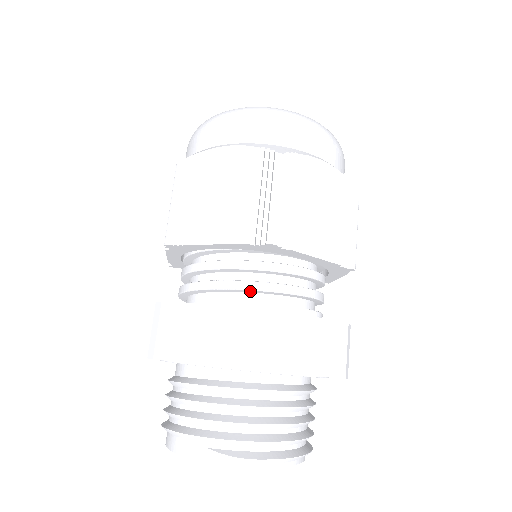
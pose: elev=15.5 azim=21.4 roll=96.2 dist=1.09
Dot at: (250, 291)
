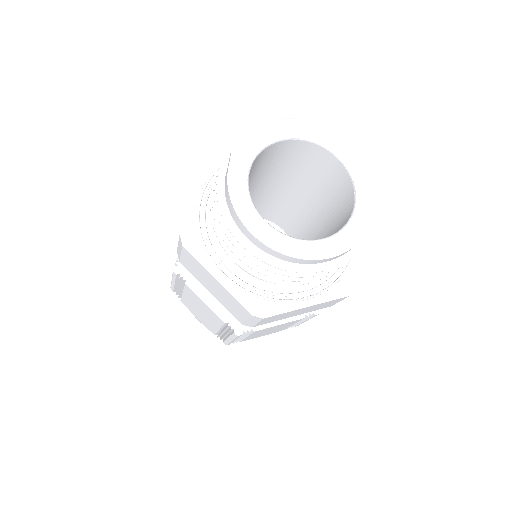
Dot at: occluded
